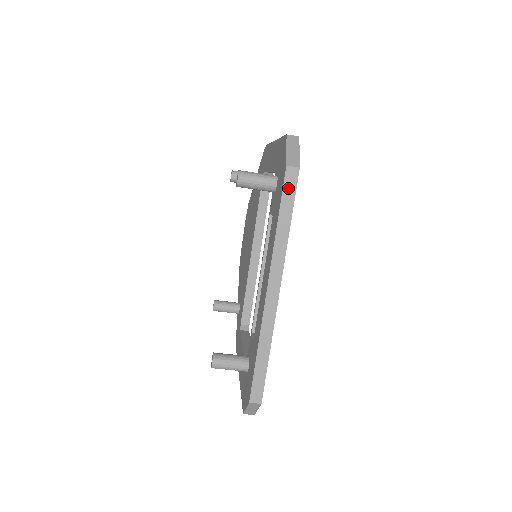
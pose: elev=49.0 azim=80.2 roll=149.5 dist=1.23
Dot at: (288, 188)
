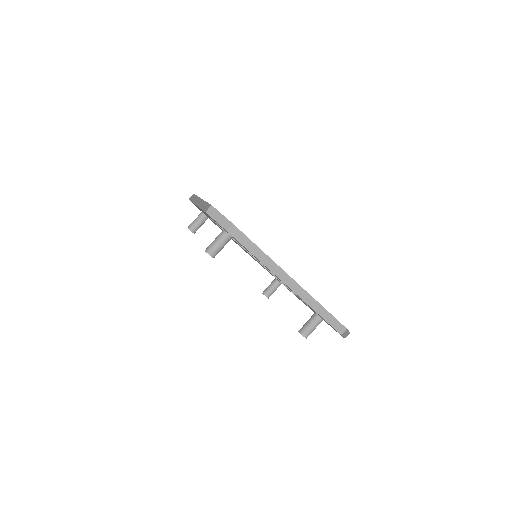
Dot at: (239, 238)
